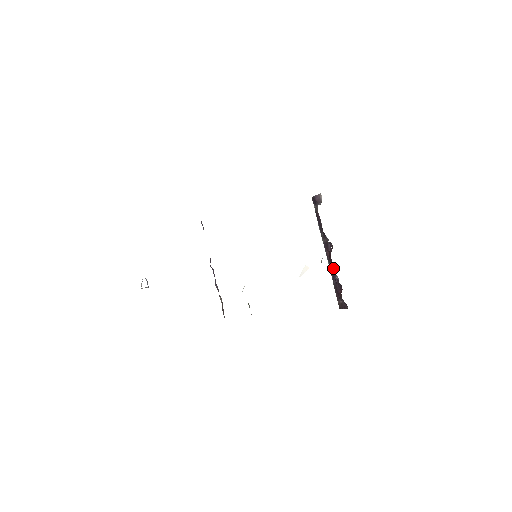
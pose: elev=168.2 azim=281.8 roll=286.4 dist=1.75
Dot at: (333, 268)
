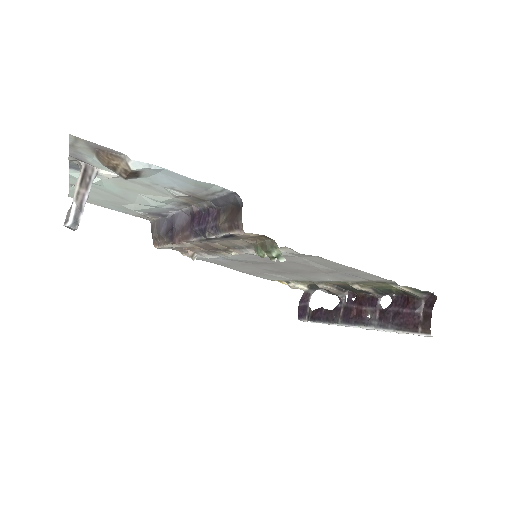
Dot at: (374, 304)
